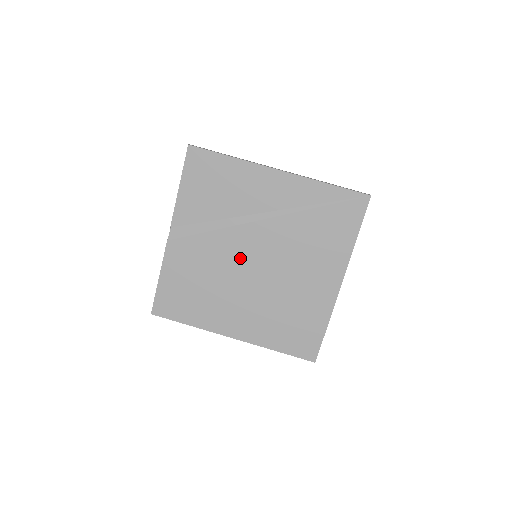
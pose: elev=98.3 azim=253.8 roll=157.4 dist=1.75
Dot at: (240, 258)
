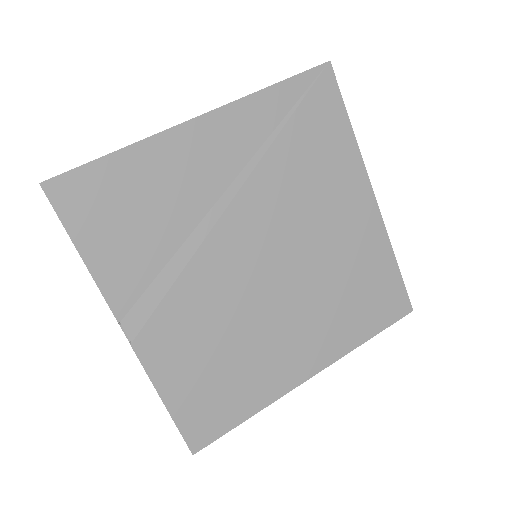
Dot at: (244, 275)
